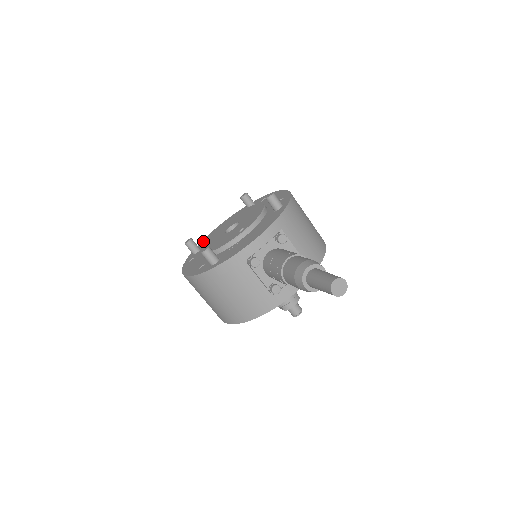
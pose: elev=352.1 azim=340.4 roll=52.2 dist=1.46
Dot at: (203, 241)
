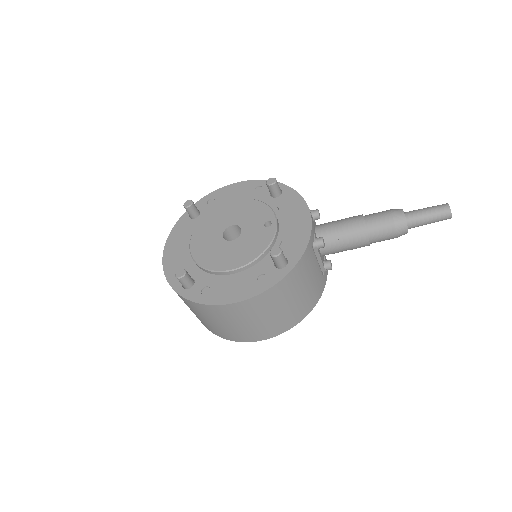
Dot at: (172, 273)
